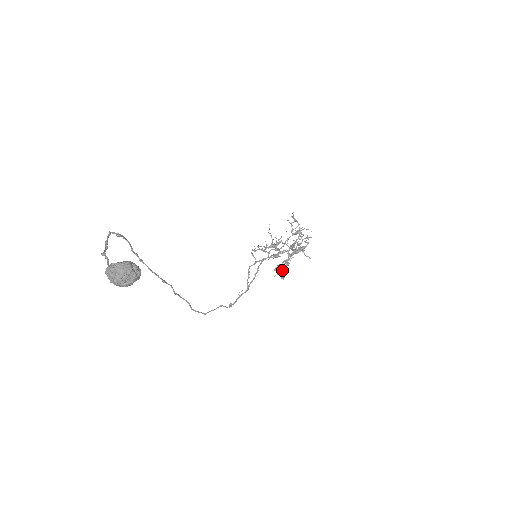
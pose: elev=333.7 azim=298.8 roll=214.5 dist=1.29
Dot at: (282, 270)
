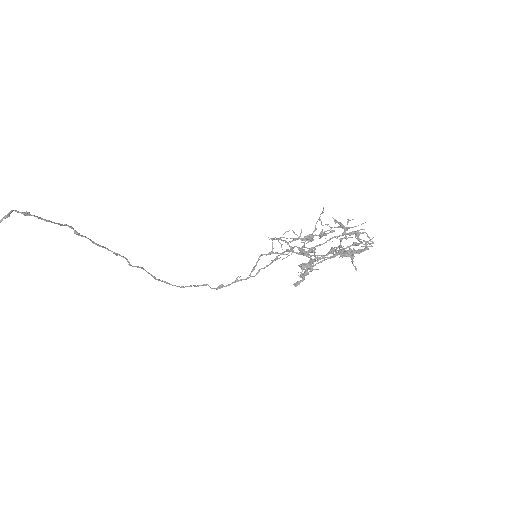
Dot at: occluded
